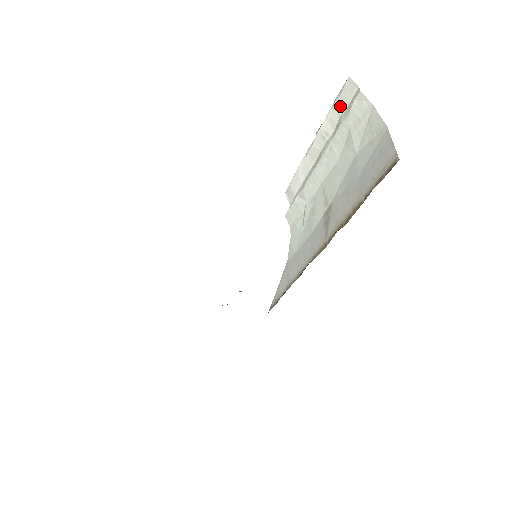
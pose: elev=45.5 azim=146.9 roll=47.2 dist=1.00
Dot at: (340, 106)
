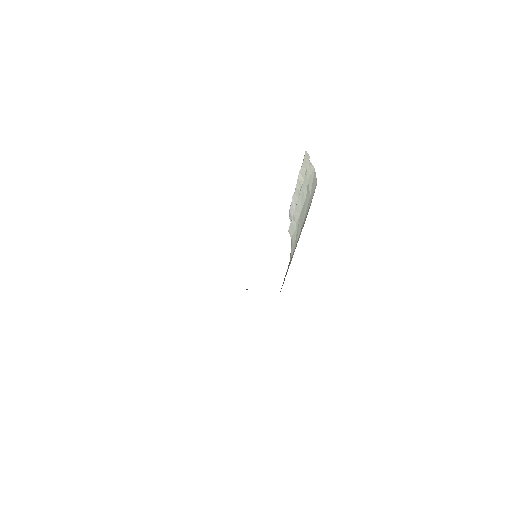
Dot at: (304, 166)
